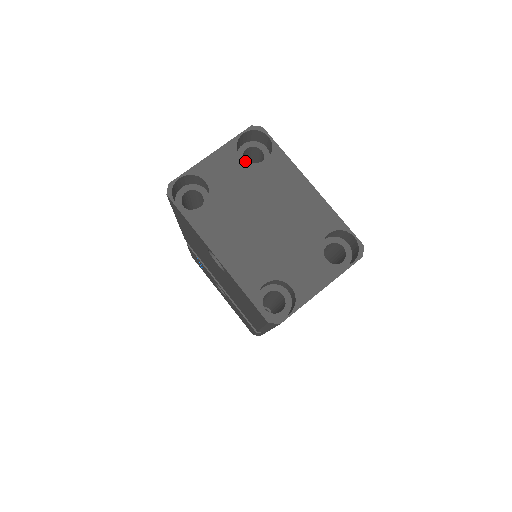
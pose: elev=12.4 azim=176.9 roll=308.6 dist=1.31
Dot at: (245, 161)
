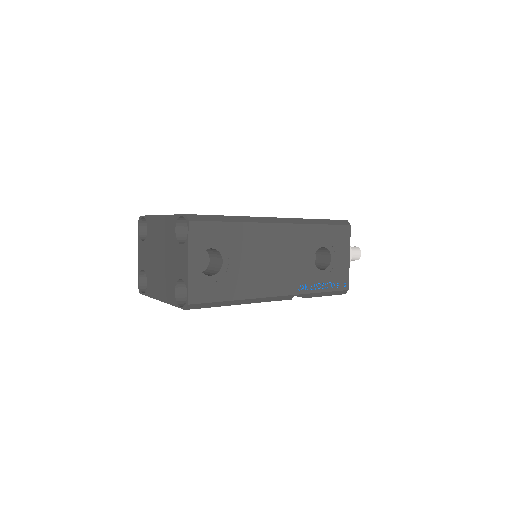
Dot at: (144, 241)
